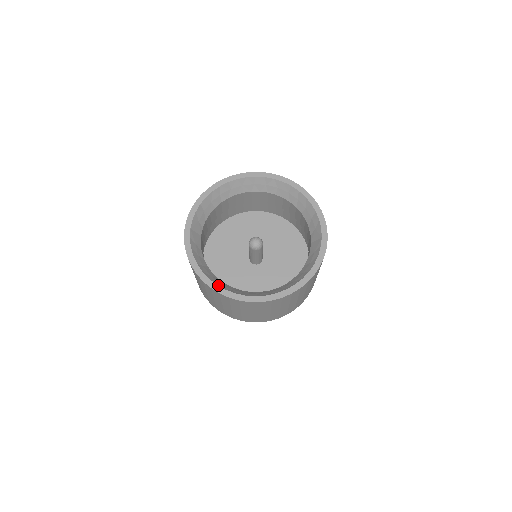
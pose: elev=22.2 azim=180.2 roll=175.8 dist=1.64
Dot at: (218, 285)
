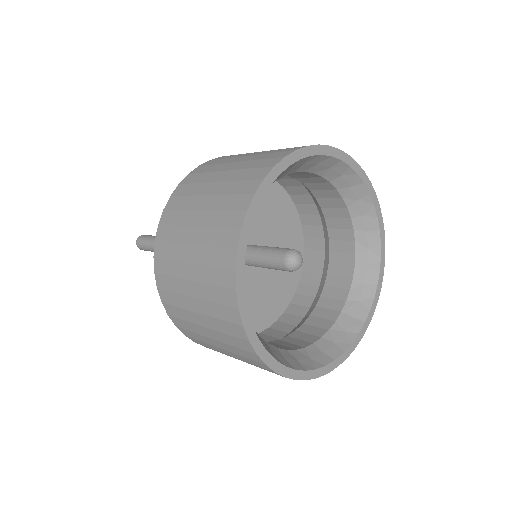
Dot at: occluded
